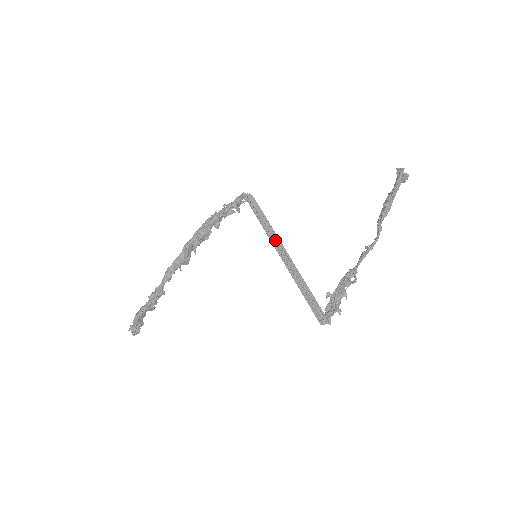
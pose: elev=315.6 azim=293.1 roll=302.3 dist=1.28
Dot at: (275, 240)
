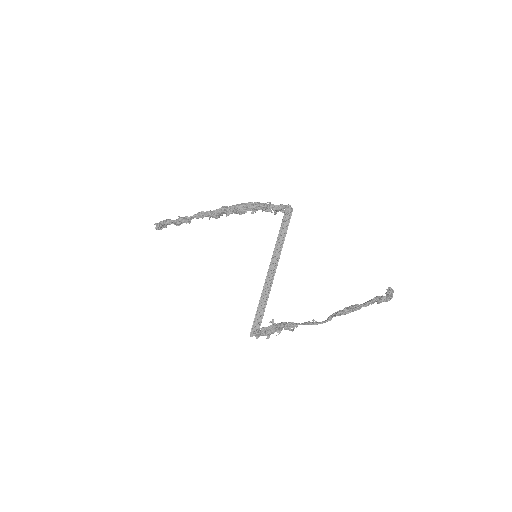
Dot at: (277, 256)
